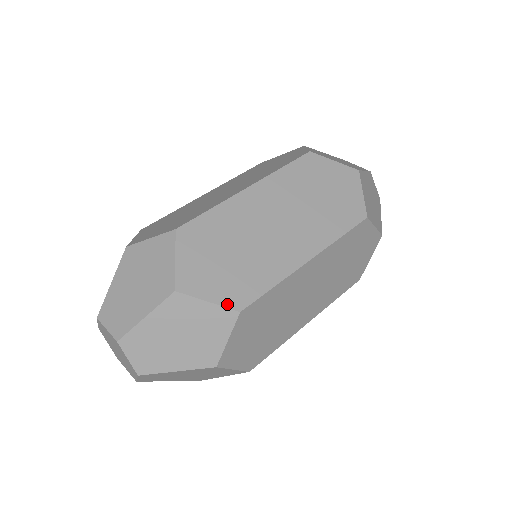
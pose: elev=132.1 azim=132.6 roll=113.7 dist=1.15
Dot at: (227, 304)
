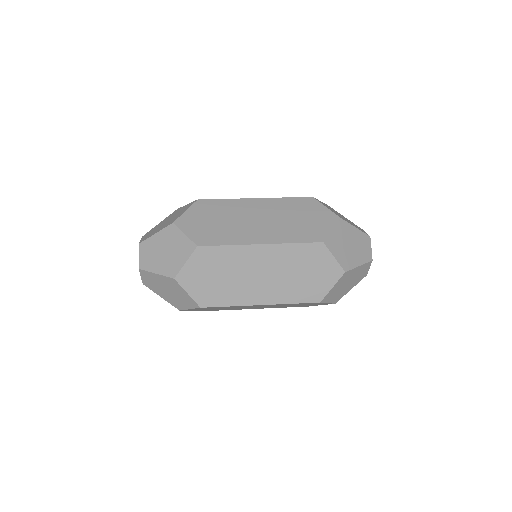
Dot at: occluded
